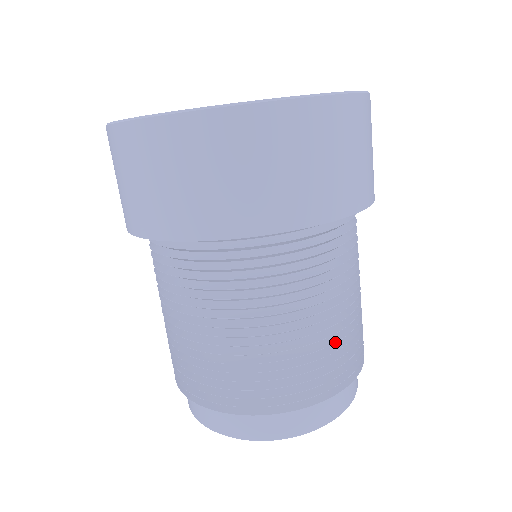
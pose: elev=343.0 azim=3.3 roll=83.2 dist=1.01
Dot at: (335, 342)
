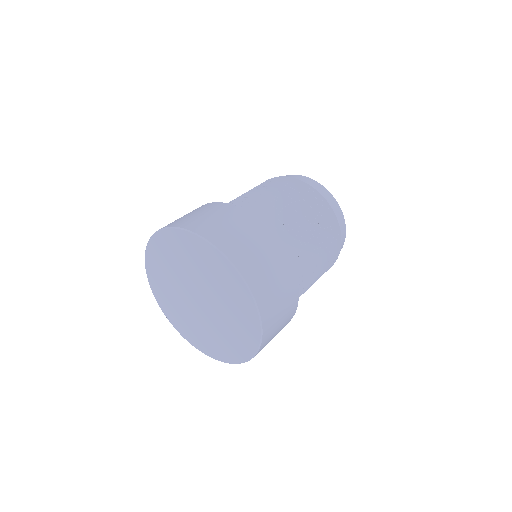
Dot at: (326, 245)
